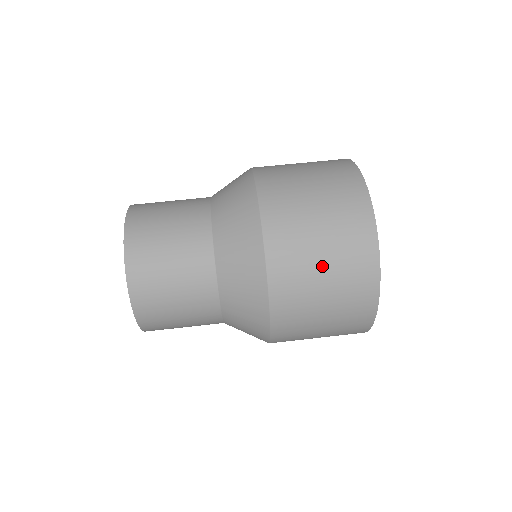
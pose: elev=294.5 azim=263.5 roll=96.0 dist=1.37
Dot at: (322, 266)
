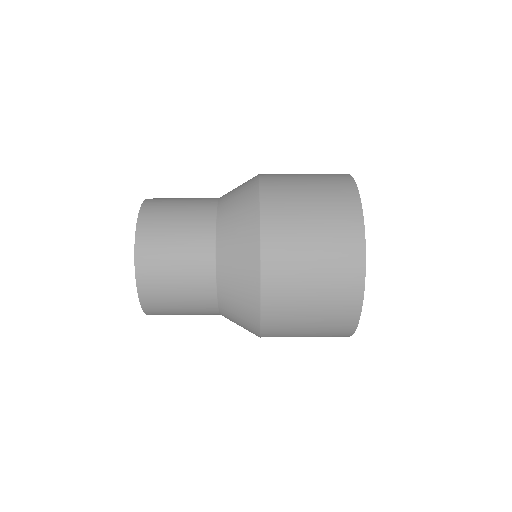
Dot at: (308, 198)
